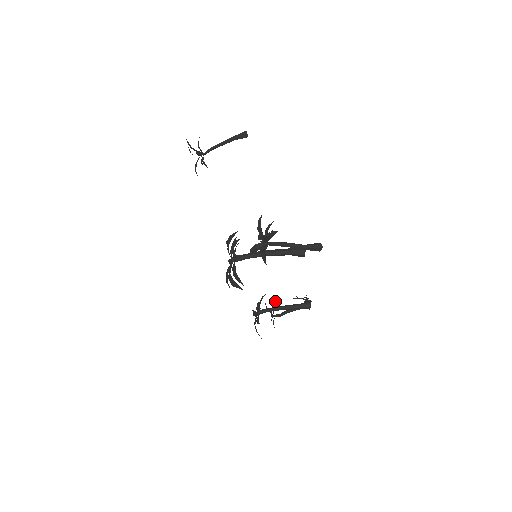
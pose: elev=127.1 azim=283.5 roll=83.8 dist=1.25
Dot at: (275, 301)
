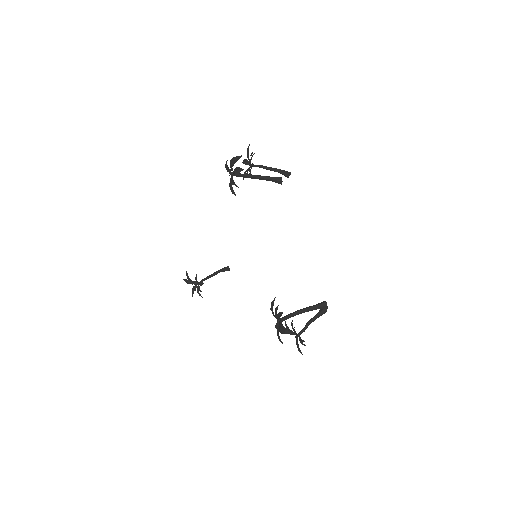
Dot at: (294, 327)
